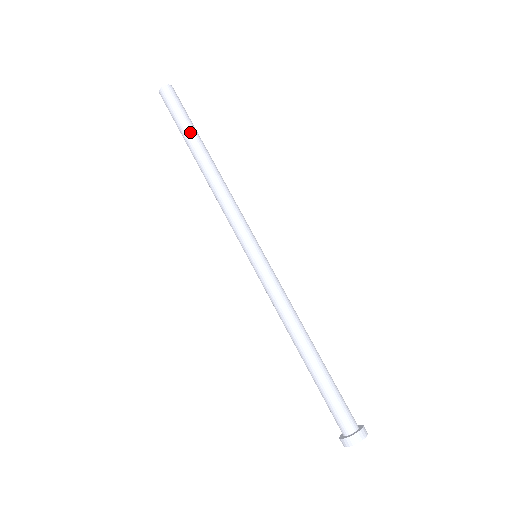
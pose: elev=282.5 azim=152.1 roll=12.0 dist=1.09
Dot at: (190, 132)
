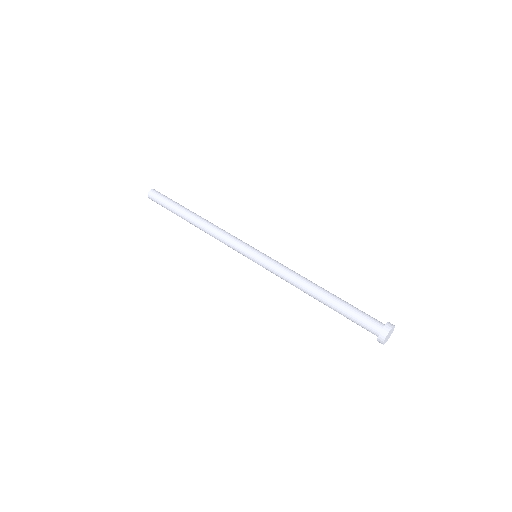
Dot at: (178, 207)
